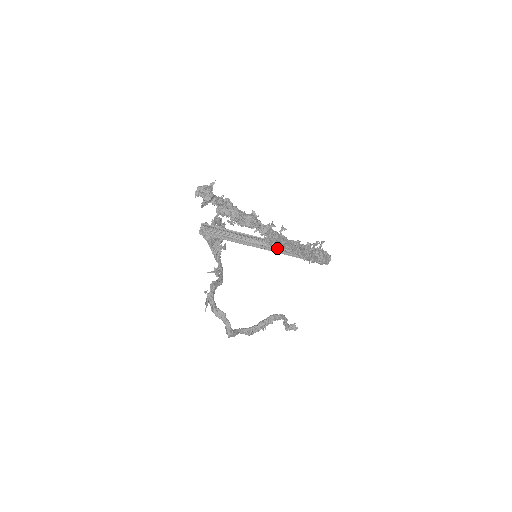
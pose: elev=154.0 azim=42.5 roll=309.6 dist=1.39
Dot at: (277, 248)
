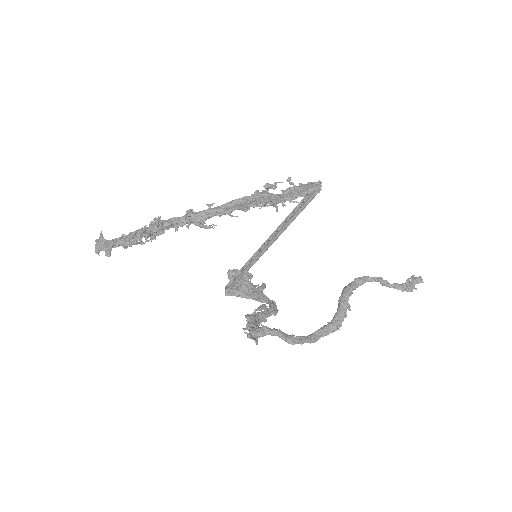
Dot at: (279, 233)
